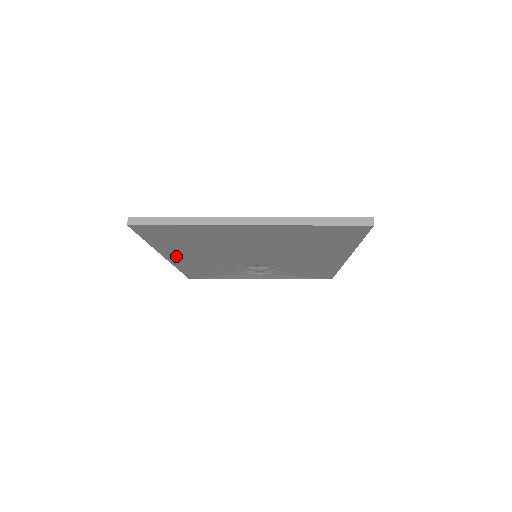
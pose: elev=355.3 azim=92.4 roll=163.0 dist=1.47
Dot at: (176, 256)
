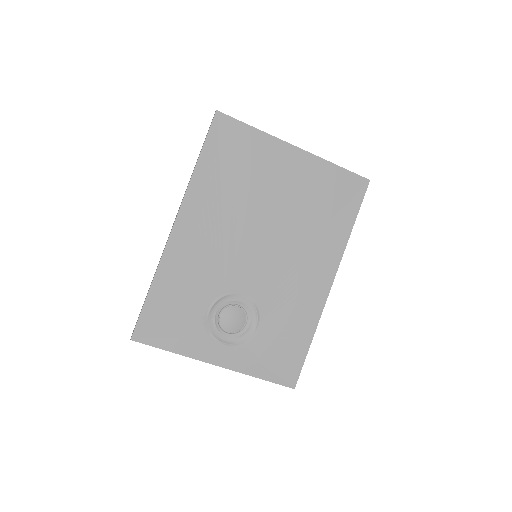
Dot at: (189, 218)
